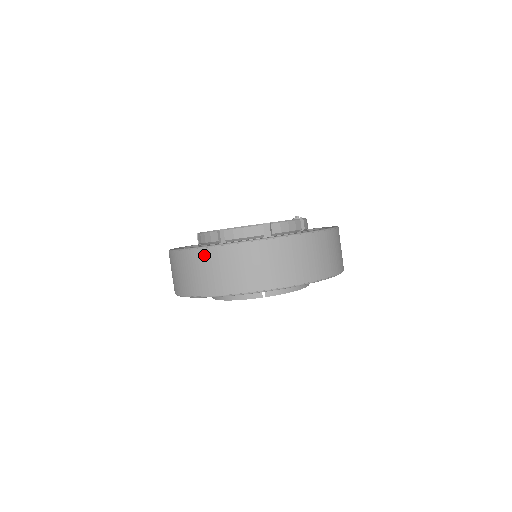
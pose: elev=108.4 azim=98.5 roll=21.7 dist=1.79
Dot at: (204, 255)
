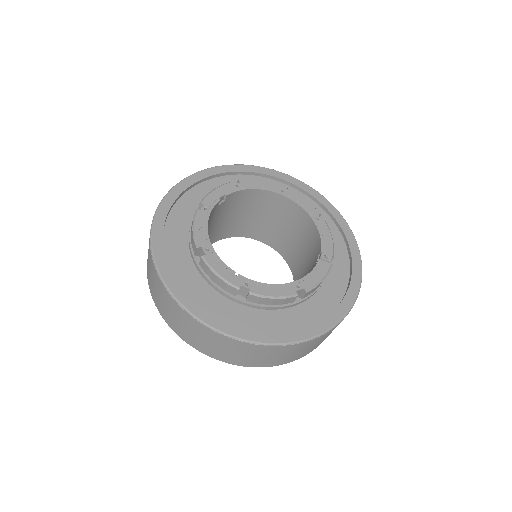
Dot at: (157, 279)
